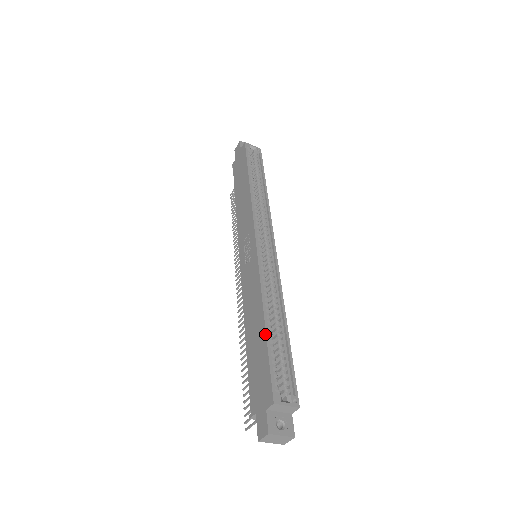
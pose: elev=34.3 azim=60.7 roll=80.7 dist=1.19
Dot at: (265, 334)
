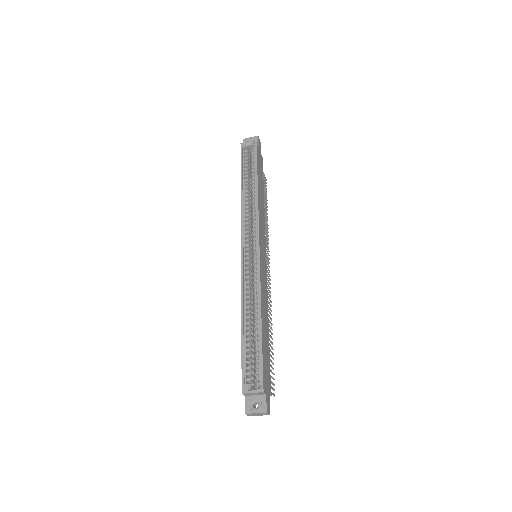
Dot at: (241, 337)
